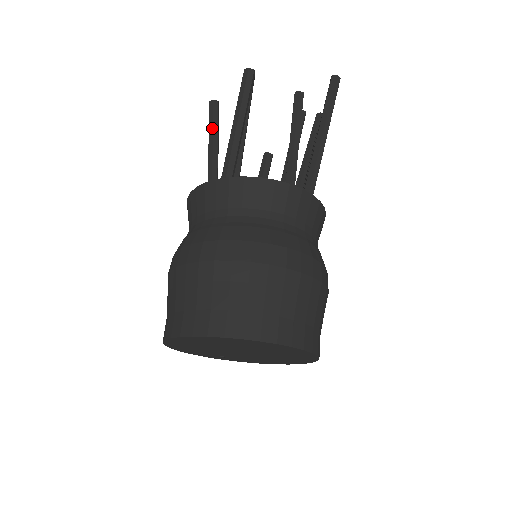
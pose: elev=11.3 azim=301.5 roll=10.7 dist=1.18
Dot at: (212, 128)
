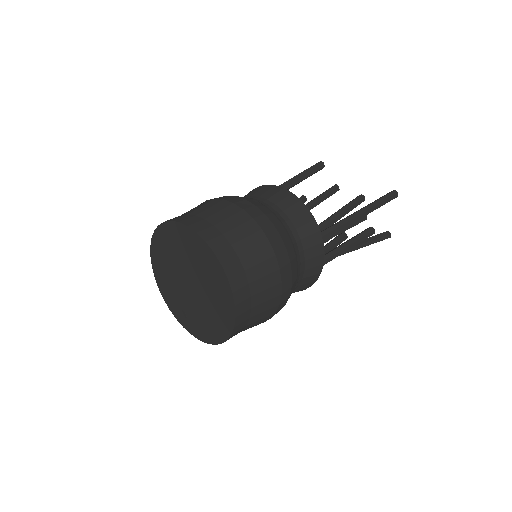
Dot at: occluded
